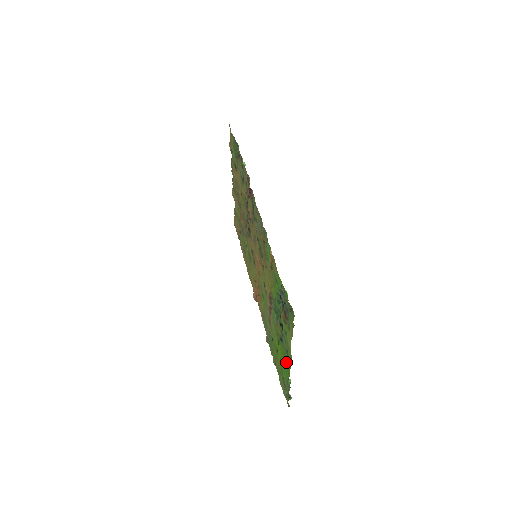
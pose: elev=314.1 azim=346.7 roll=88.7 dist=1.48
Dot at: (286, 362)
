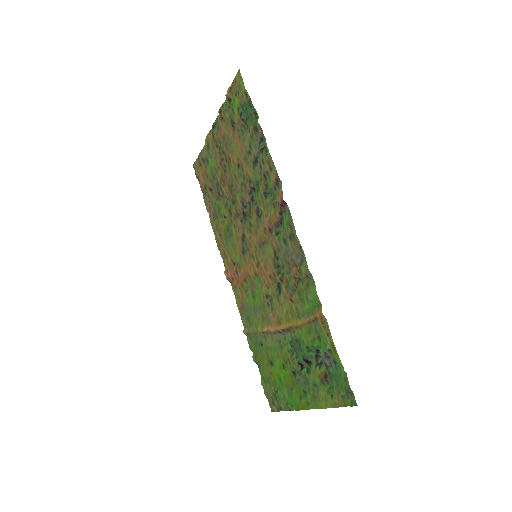
Dot at: (298, 397)
